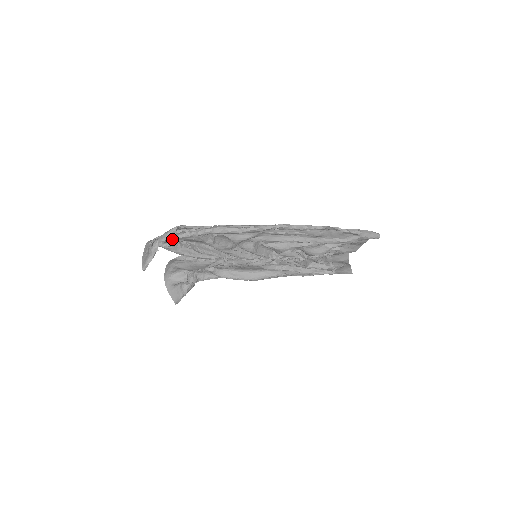
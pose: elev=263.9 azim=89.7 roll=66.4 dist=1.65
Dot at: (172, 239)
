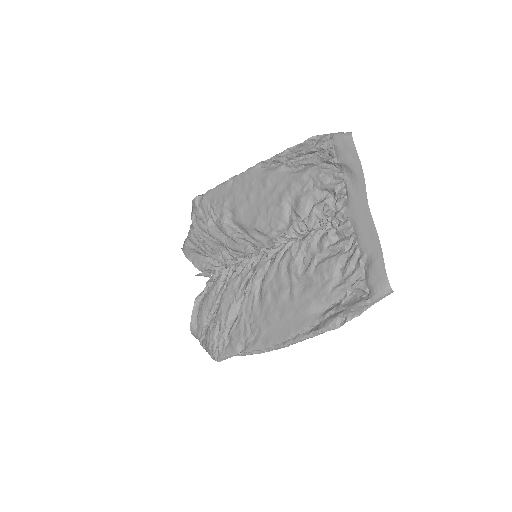
Dot at: (208, 335)
